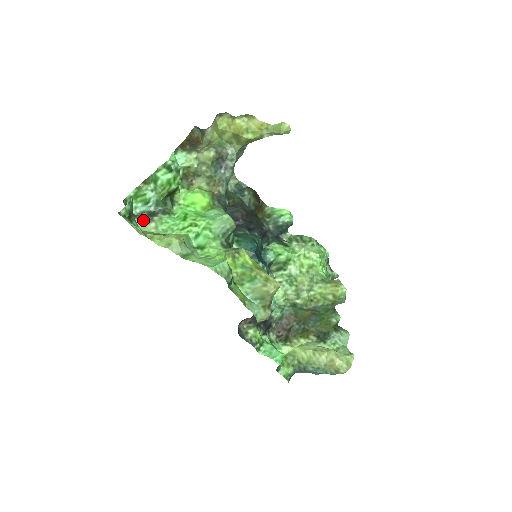
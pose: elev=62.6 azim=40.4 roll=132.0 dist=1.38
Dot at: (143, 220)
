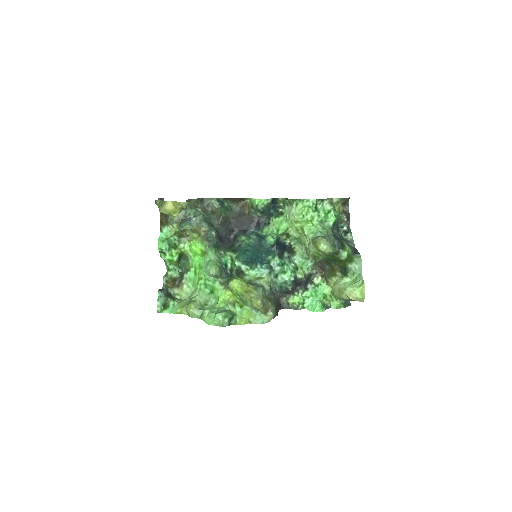
Dot at: (179, 288)
